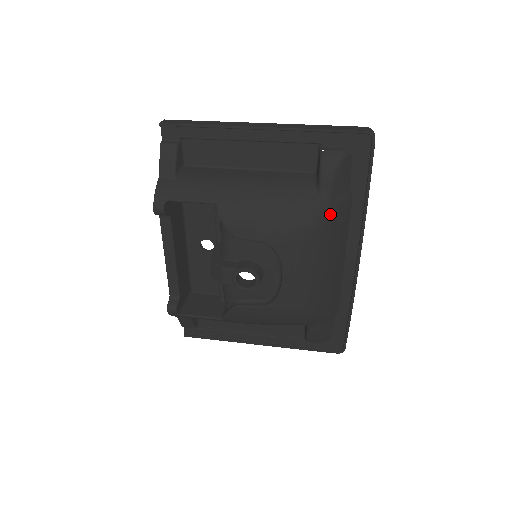
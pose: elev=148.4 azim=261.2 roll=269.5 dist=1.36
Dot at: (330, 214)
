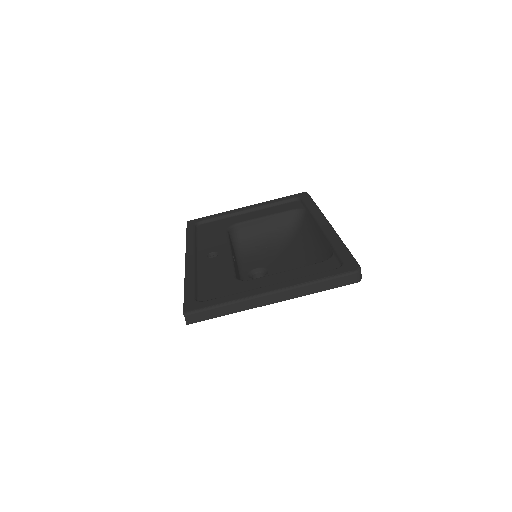
Dot at: occluded
